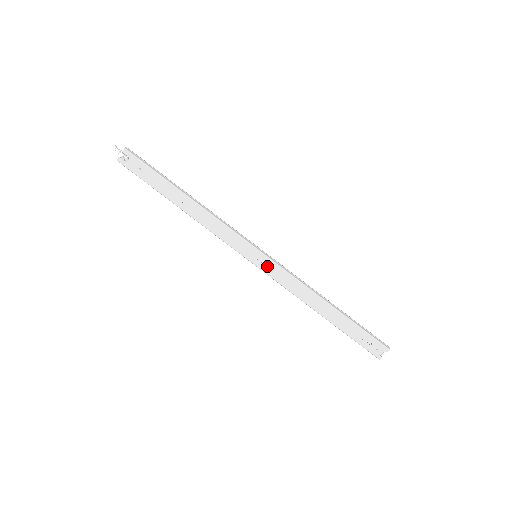
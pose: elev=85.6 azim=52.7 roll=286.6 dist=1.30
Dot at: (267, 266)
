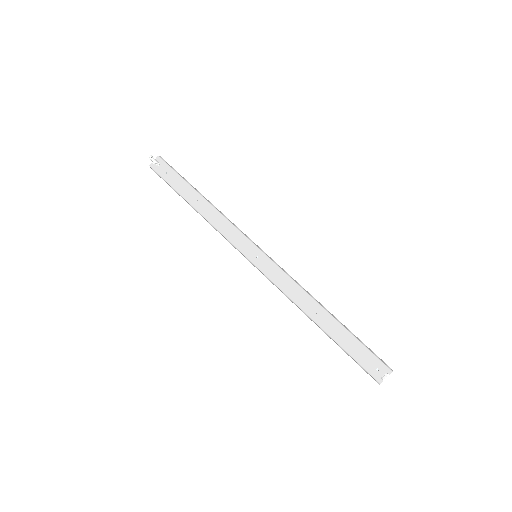
Dot at: (265, 265)
